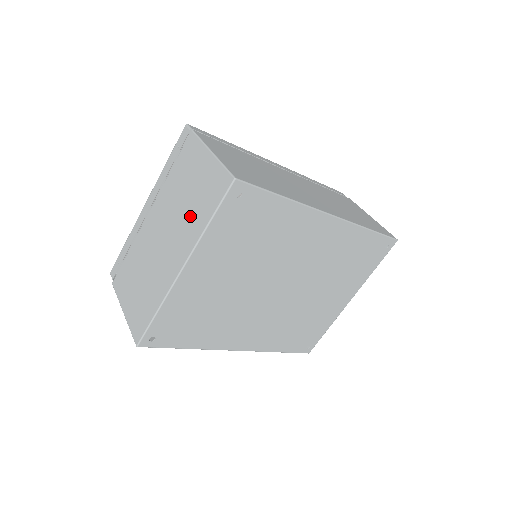
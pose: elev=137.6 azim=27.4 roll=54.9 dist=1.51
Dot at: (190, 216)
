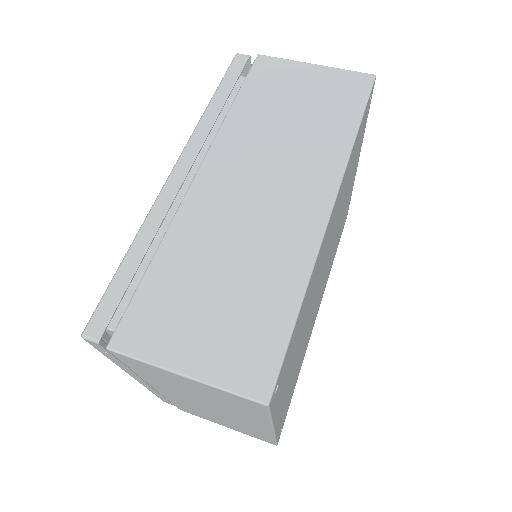
Dot at: (230, 409)
